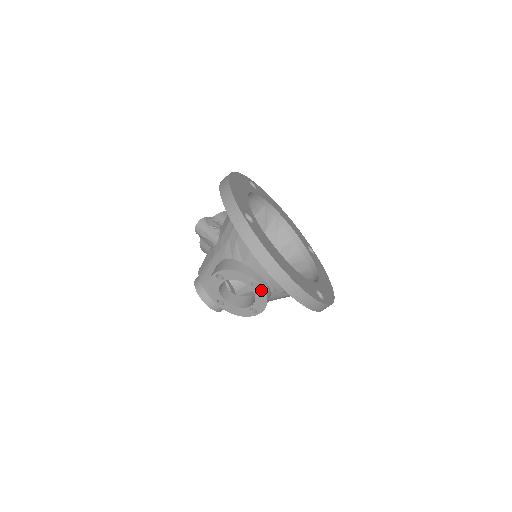
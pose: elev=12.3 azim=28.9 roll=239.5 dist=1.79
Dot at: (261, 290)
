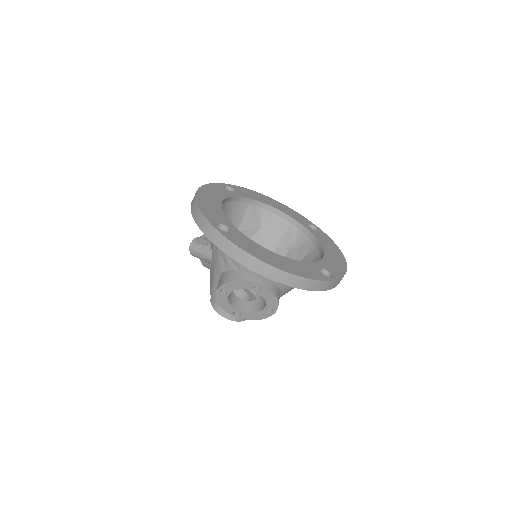
Dot at: (265, 290)
